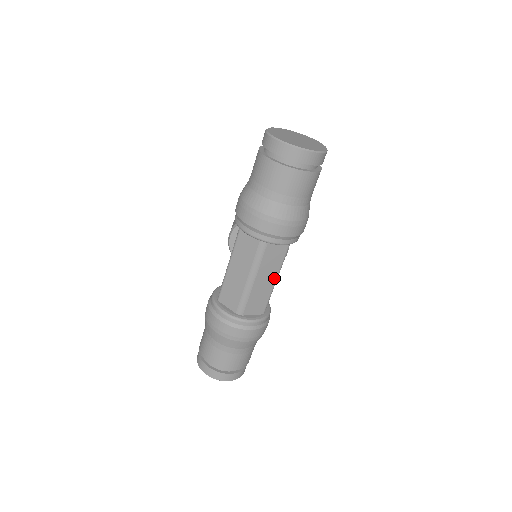
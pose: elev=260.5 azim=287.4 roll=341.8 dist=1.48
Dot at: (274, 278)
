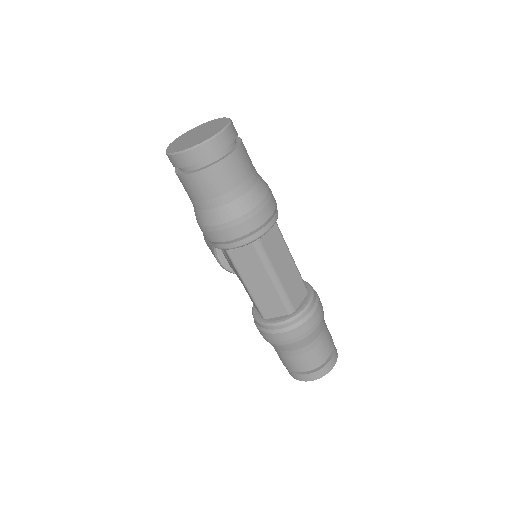
Dot at: (289, 258)
